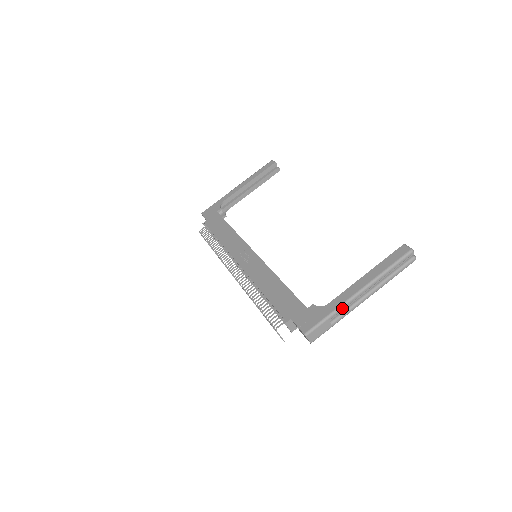
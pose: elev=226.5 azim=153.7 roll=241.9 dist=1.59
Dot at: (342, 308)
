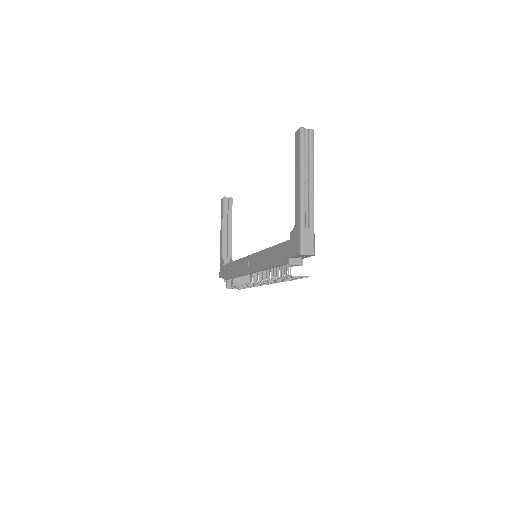
Dot at: (303, 211)
